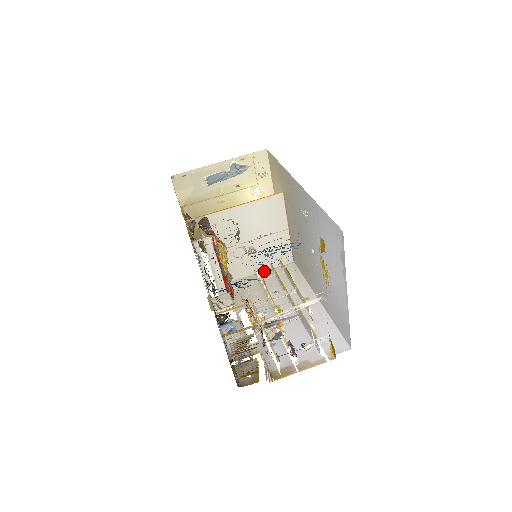
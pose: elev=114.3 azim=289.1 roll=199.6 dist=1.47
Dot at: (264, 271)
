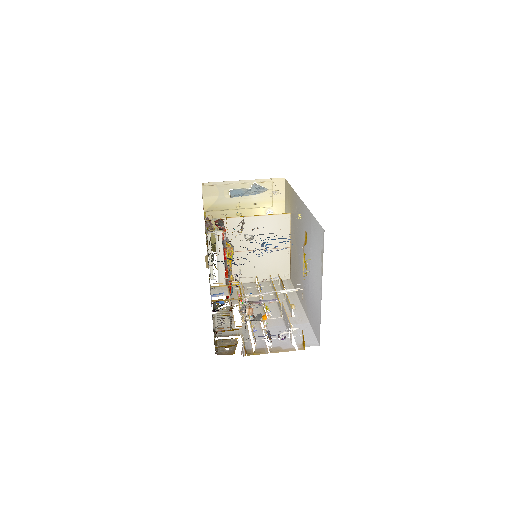
Dot at: (263, 281)
